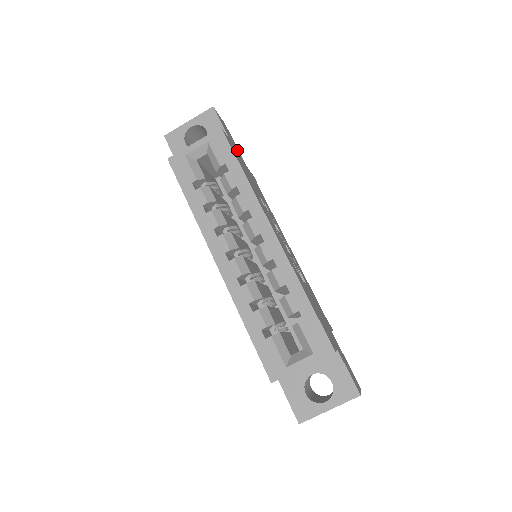
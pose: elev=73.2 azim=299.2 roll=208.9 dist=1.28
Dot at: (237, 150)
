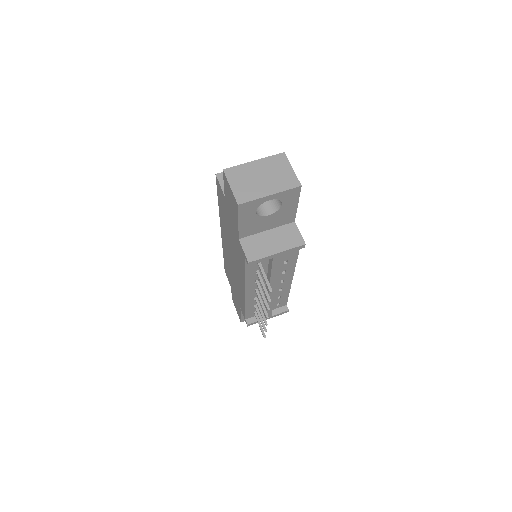
Dot at: occluded
